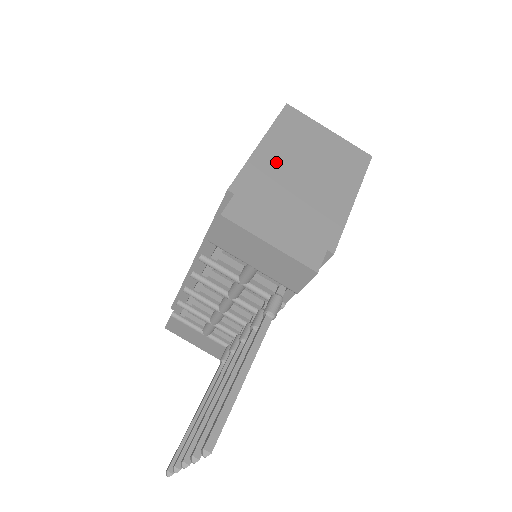
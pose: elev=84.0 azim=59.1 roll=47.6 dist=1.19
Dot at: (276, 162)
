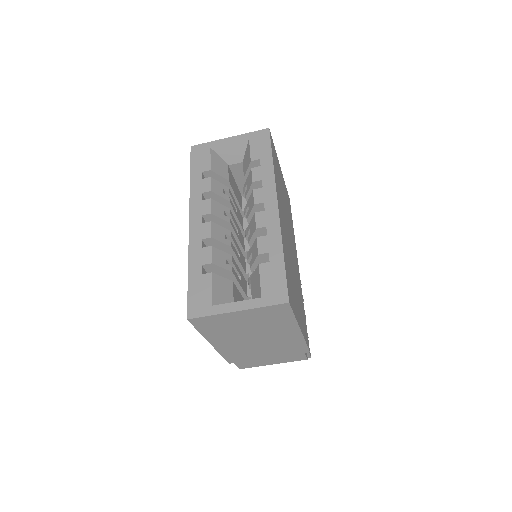
Dot at: (232, 345)
